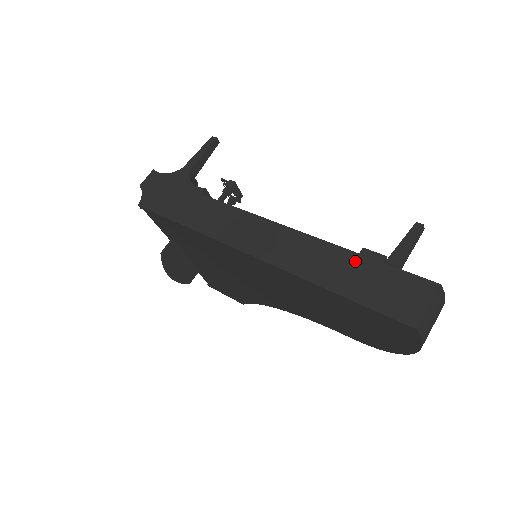
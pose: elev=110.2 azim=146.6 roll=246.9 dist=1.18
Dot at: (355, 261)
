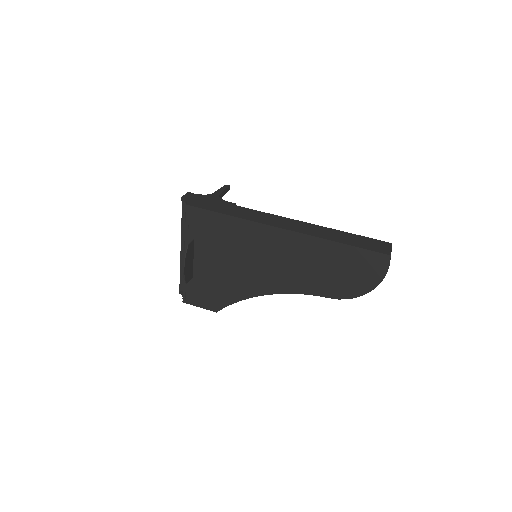
Dot at: (347, 234)
